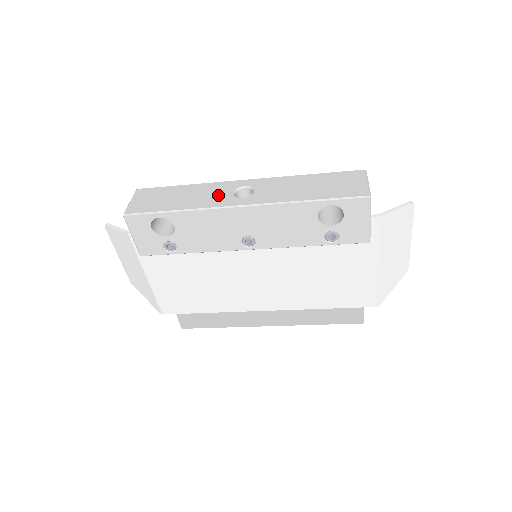
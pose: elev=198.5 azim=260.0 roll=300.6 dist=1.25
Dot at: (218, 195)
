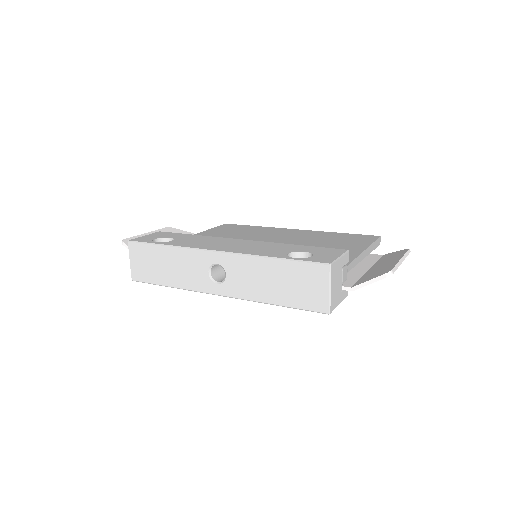
Dot at: (196, 273)
